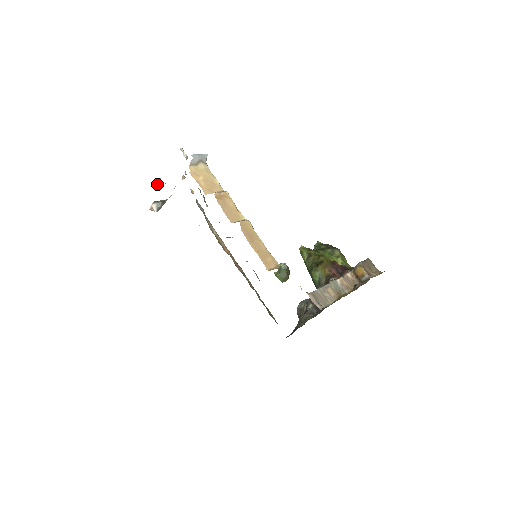
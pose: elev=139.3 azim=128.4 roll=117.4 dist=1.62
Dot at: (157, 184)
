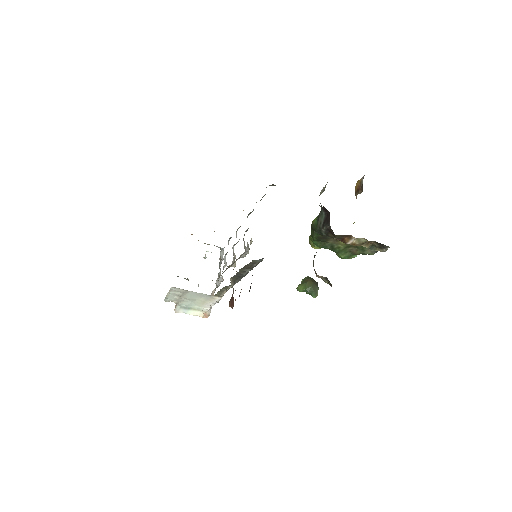
Dot at: occluded
